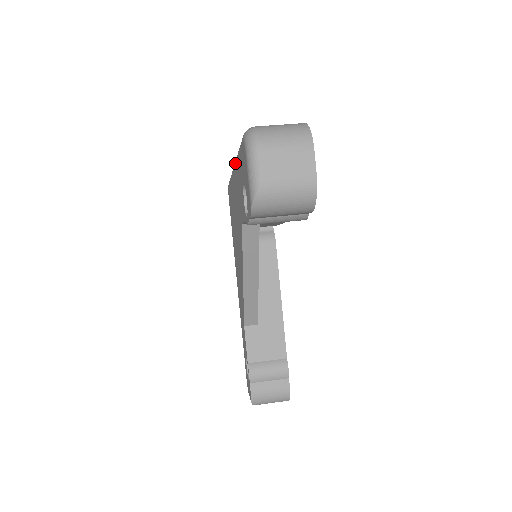
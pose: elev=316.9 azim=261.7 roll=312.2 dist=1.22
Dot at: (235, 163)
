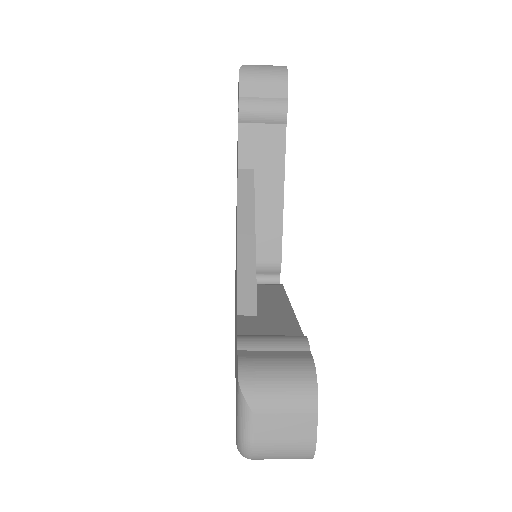
Dot at: occluded
